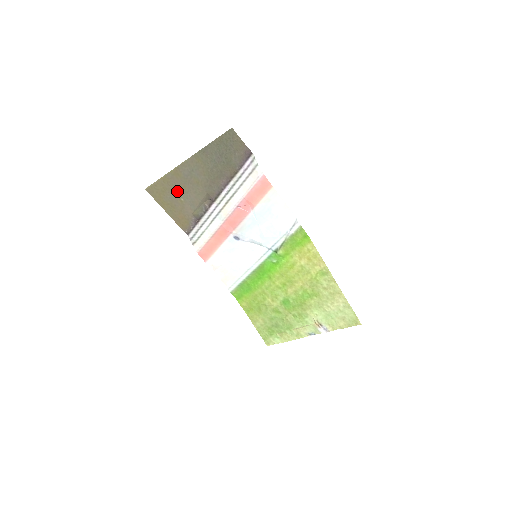
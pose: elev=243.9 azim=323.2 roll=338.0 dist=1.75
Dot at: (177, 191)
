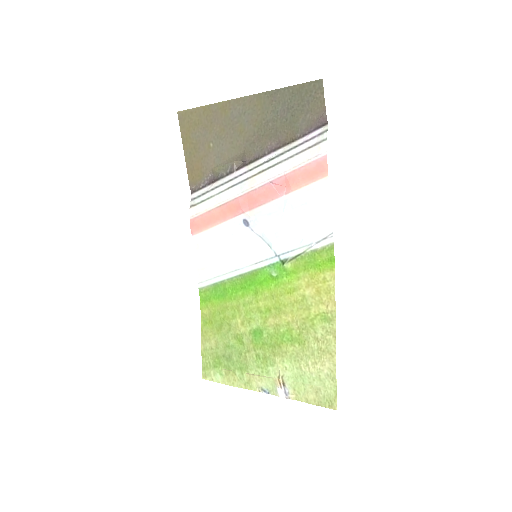
Dot at: (212, 131)
